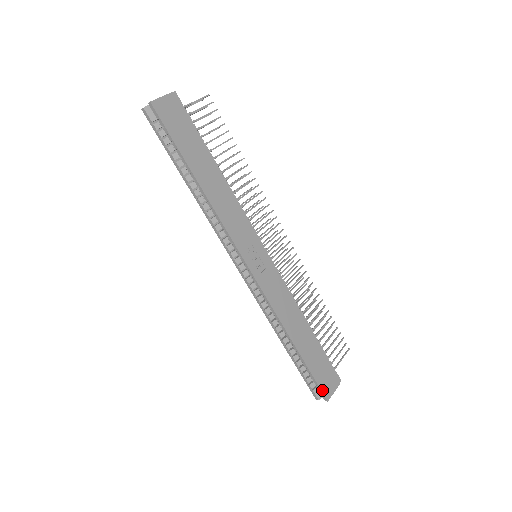
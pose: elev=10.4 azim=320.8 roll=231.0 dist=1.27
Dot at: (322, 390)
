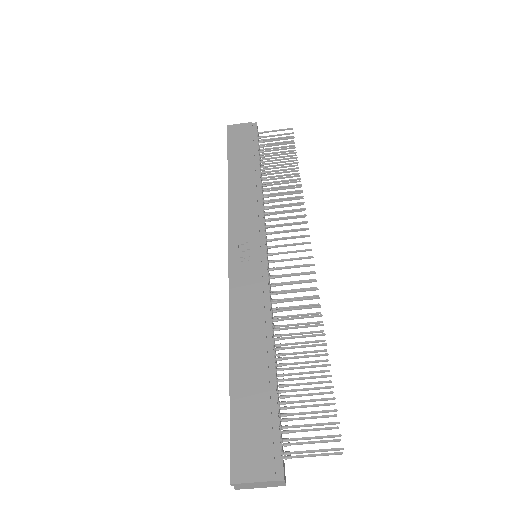
Dot at: (232, 457)
